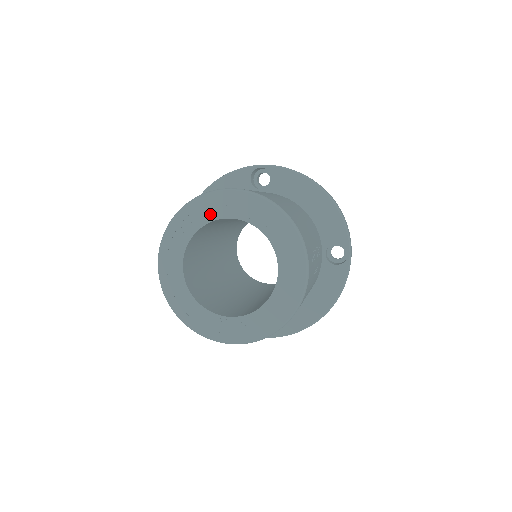
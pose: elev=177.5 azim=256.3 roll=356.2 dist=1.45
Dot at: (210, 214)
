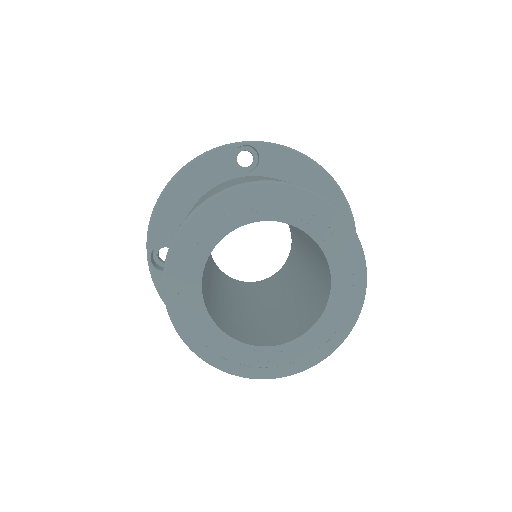
Dot at: (236, 217)
